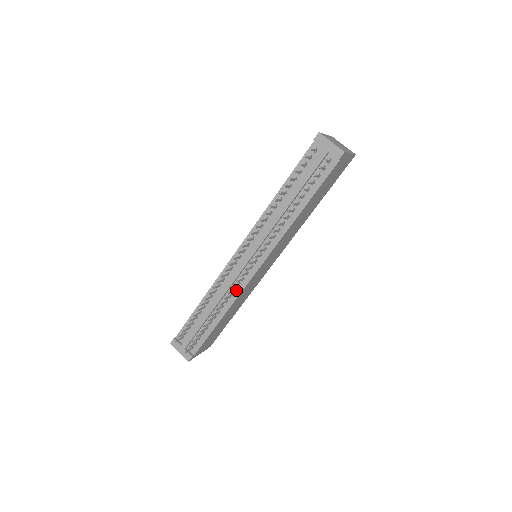
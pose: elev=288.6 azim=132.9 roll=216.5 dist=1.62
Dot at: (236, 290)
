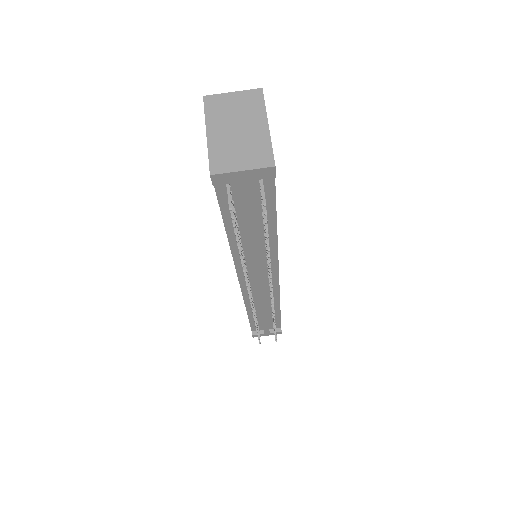
Dot at: (273, 295)
